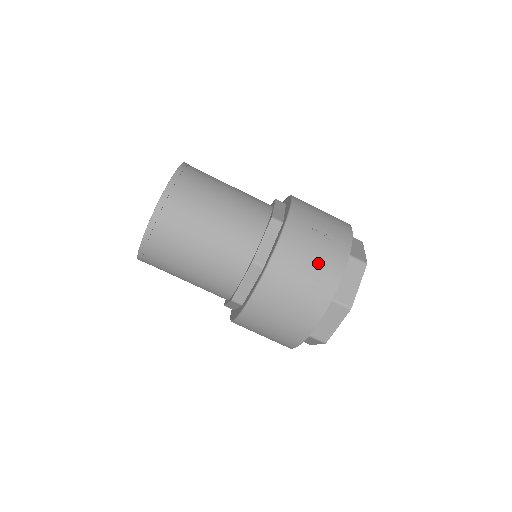
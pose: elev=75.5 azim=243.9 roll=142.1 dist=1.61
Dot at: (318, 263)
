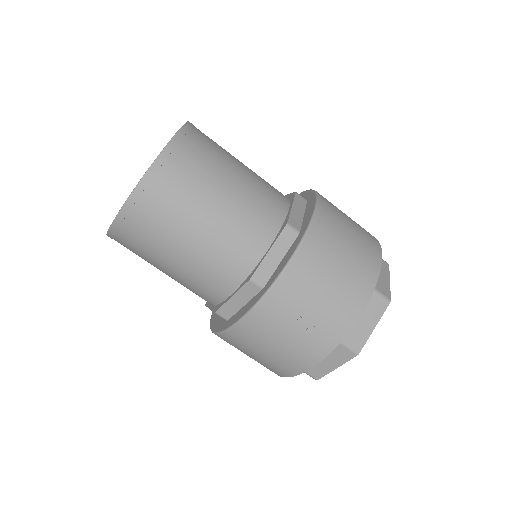
Dot at: (283, 351)
